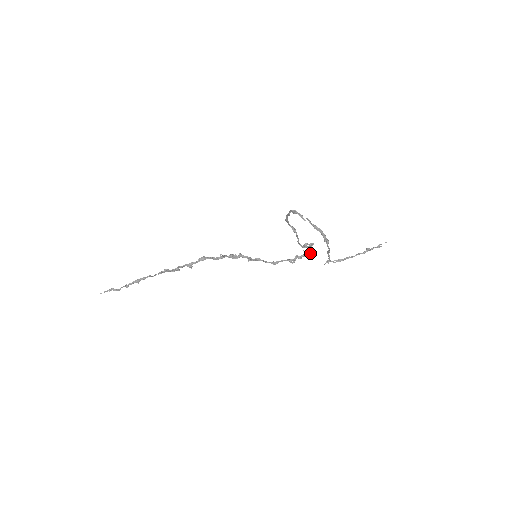
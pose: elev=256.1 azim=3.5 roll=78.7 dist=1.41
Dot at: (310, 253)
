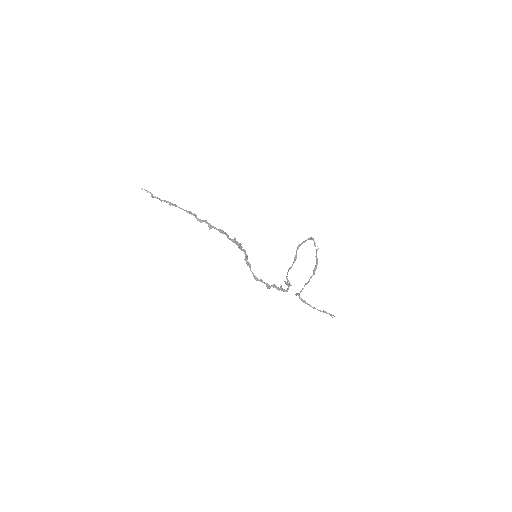
Dot at: (284, 289)
